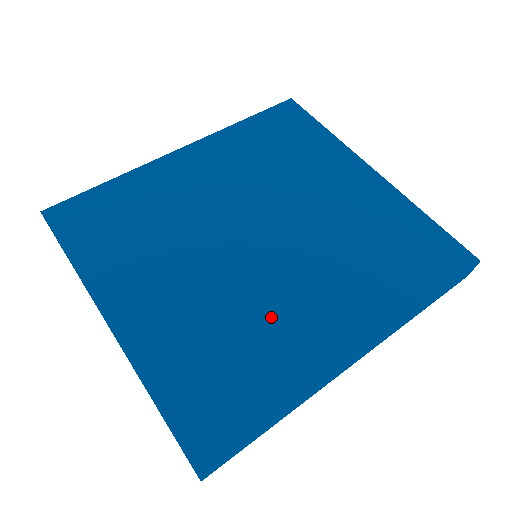
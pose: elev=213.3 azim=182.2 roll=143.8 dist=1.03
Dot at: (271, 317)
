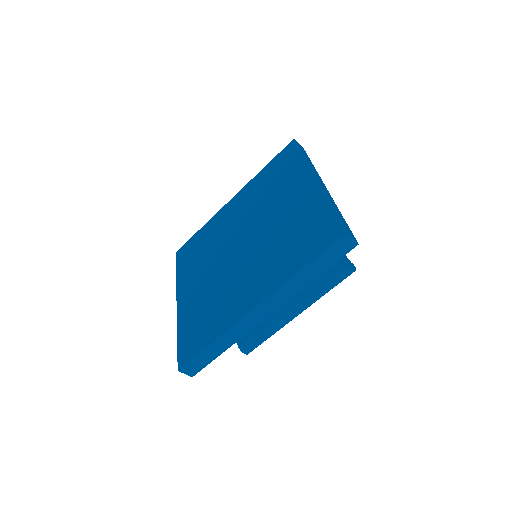
Dot at: (228, 292)
